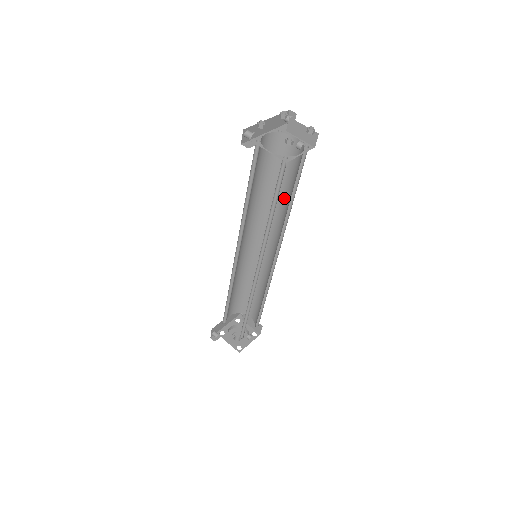
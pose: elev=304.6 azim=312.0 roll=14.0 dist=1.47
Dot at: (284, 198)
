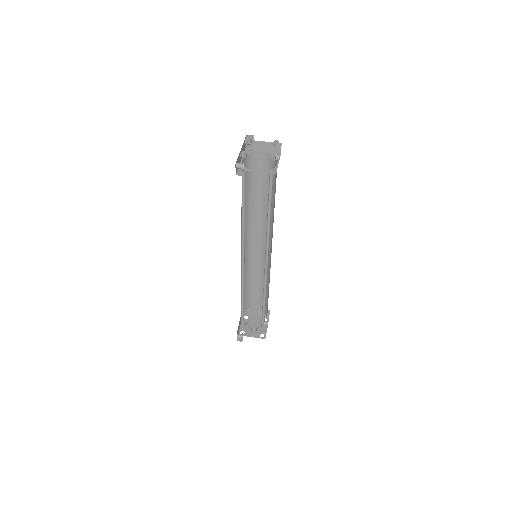
Dot at: (264, 202)
